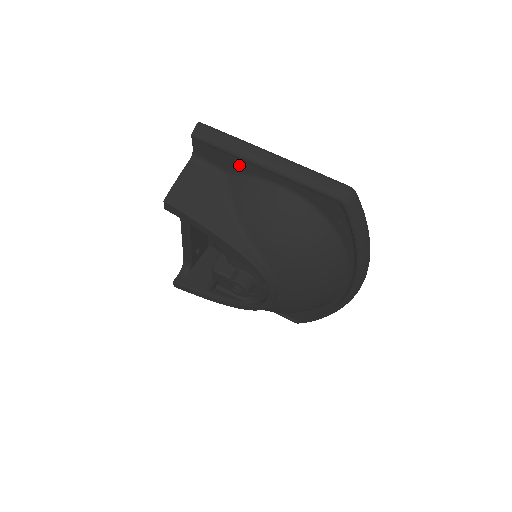
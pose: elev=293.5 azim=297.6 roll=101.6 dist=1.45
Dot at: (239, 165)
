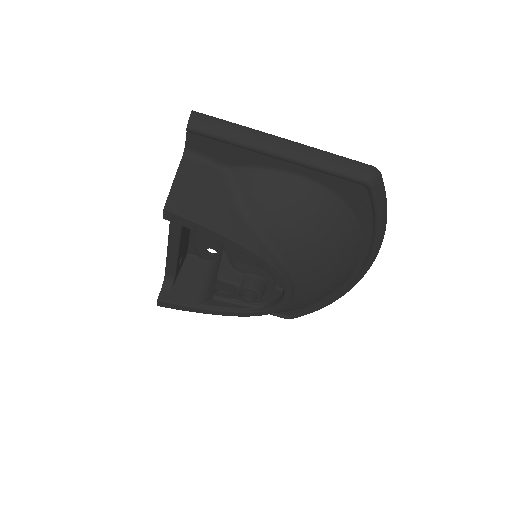
Dot at: (246, 157)
